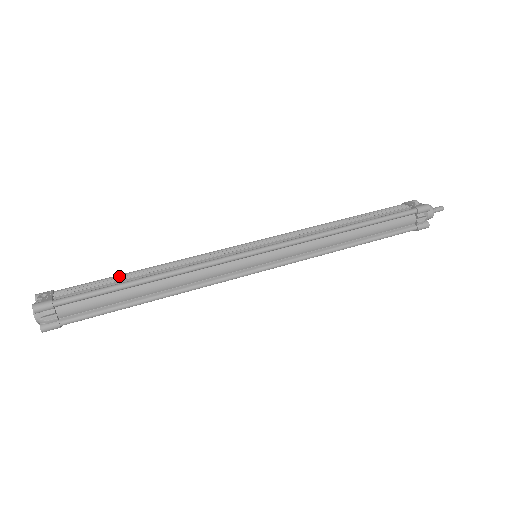
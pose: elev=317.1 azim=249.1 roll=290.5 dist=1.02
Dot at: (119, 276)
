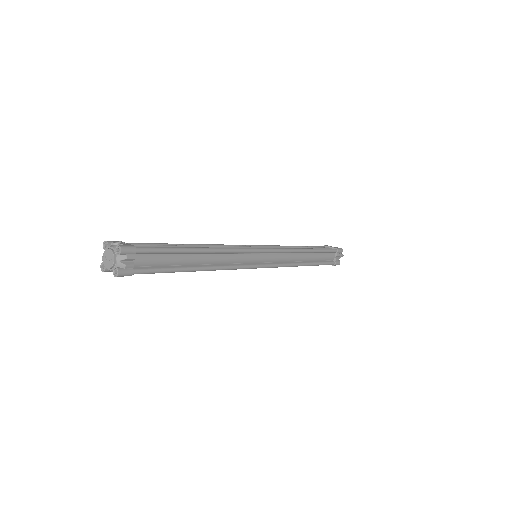
Dot at: (171, 244)
